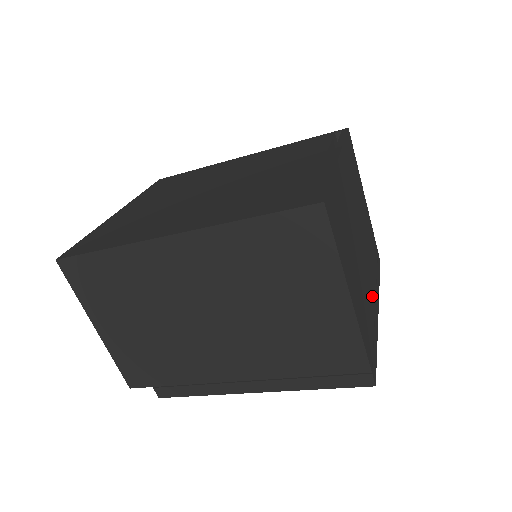
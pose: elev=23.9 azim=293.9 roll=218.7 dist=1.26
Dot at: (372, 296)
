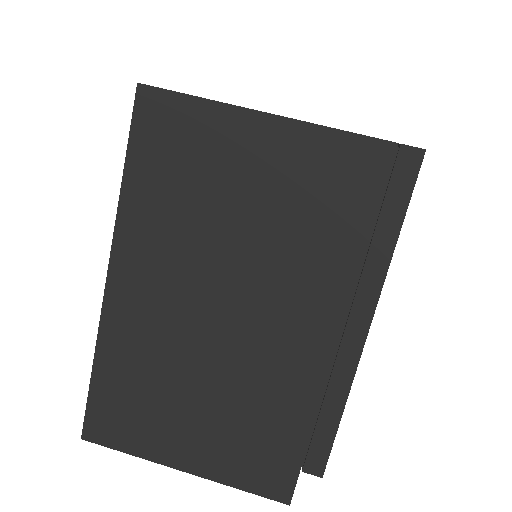
Dot at: occluded
